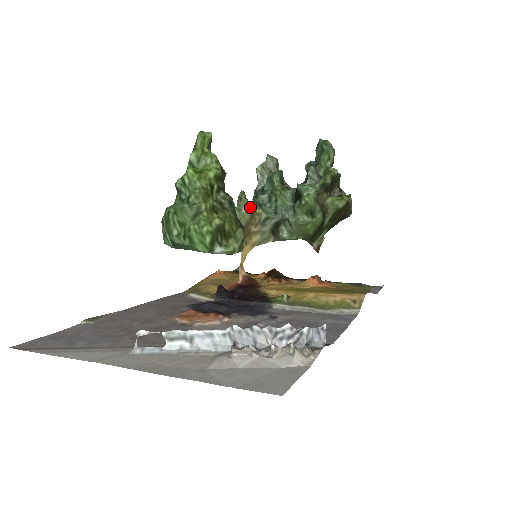
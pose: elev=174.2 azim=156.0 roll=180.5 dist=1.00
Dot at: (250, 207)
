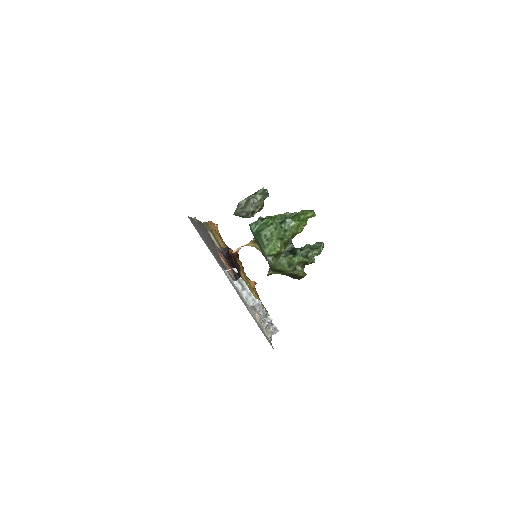
Dot at: occluded
